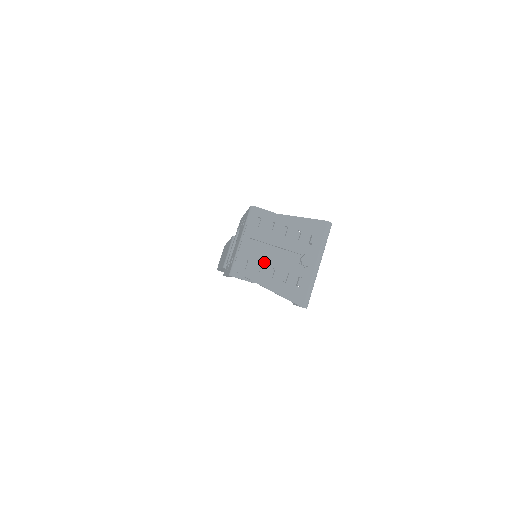
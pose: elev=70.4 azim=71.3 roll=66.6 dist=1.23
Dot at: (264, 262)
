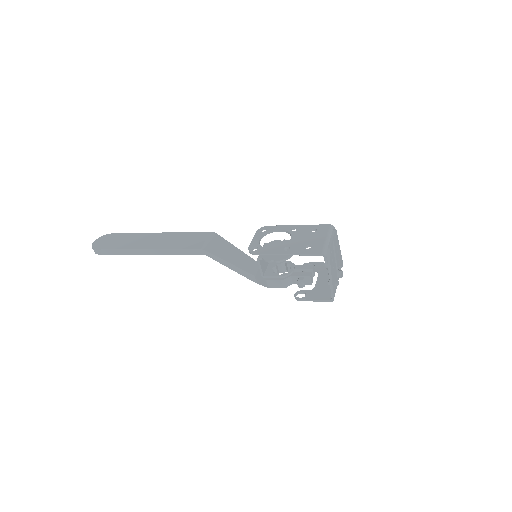
Dot at: (333, 260)
